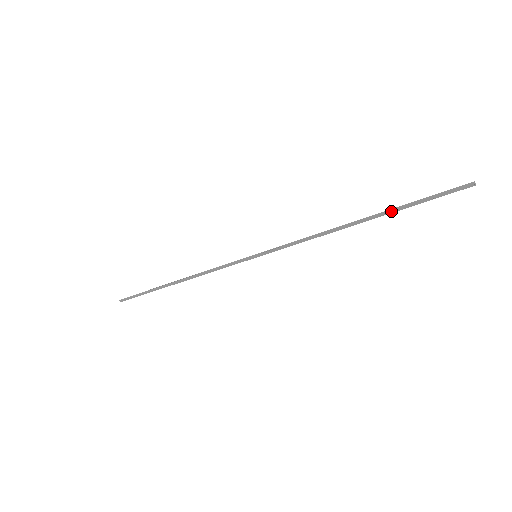
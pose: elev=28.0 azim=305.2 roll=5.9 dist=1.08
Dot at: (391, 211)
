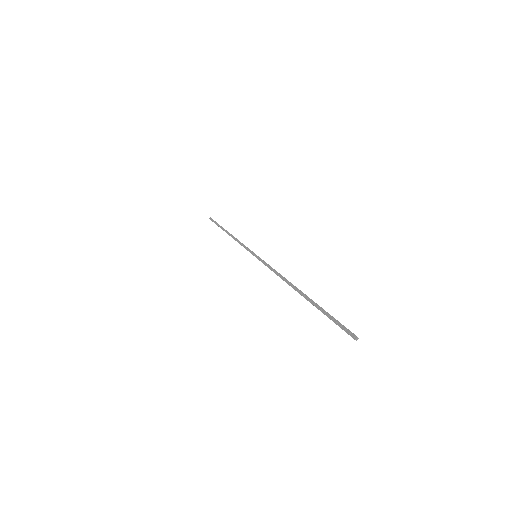
Dot at: (313, 305)
